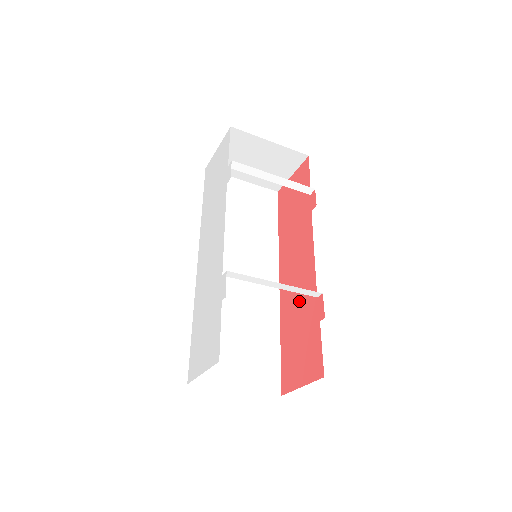
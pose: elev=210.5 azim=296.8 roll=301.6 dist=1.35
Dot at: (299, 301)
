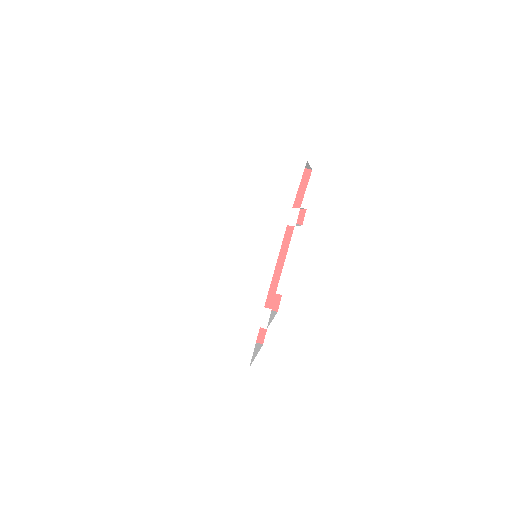
Dot at: occluded
